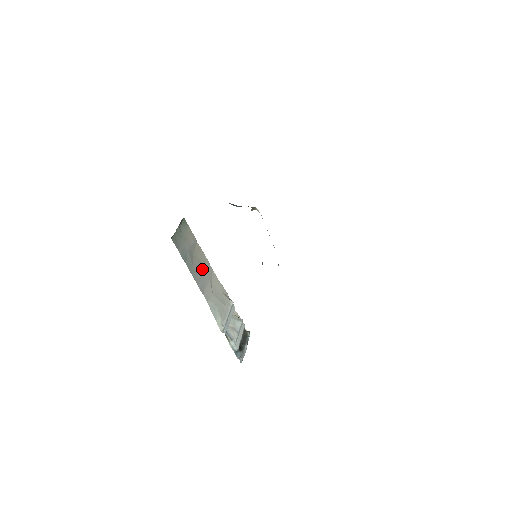
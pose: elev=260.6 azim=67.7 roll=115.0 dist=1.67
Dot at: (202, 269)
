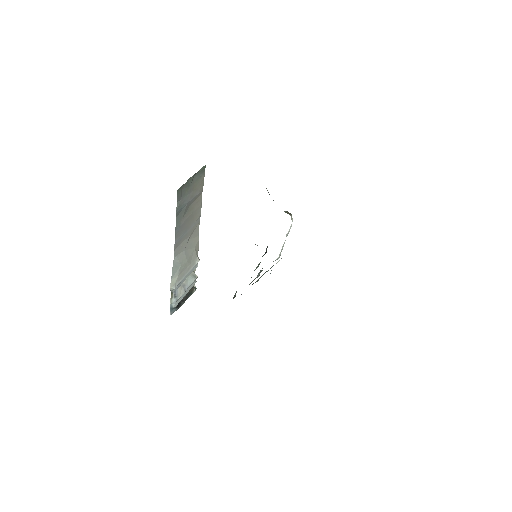
Dot at: (189, 223)
